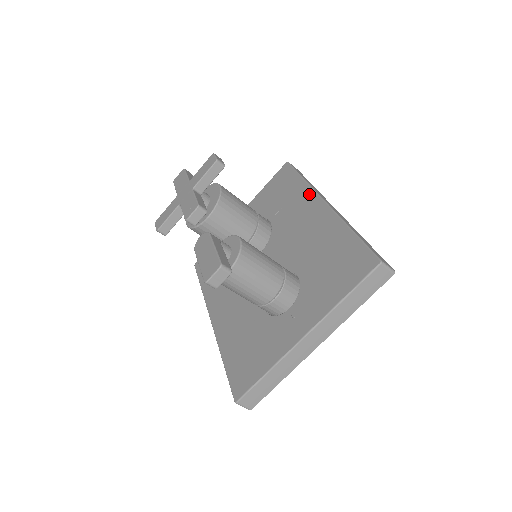
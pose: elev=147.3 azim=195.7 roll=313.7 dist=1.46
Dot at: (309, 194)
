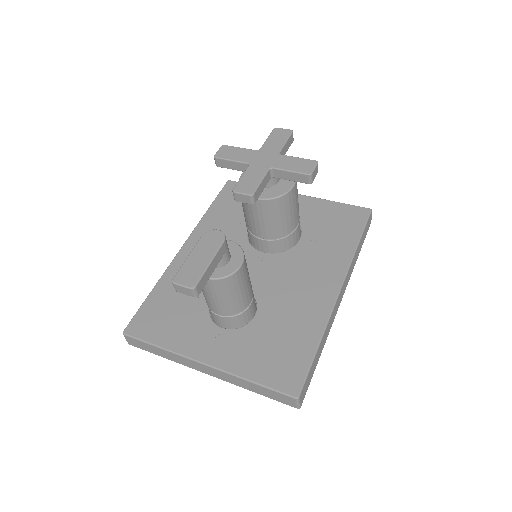
Dot at: (342, 265)
